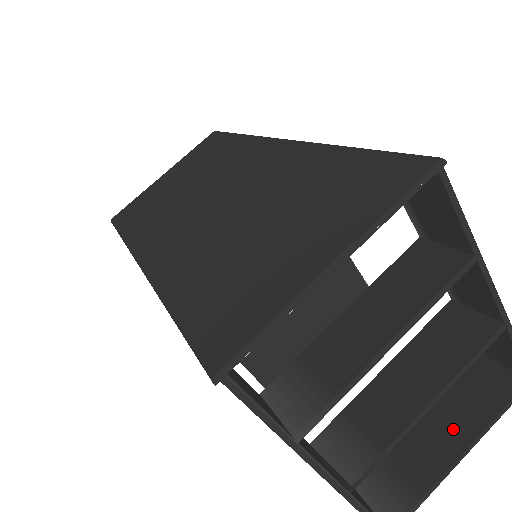
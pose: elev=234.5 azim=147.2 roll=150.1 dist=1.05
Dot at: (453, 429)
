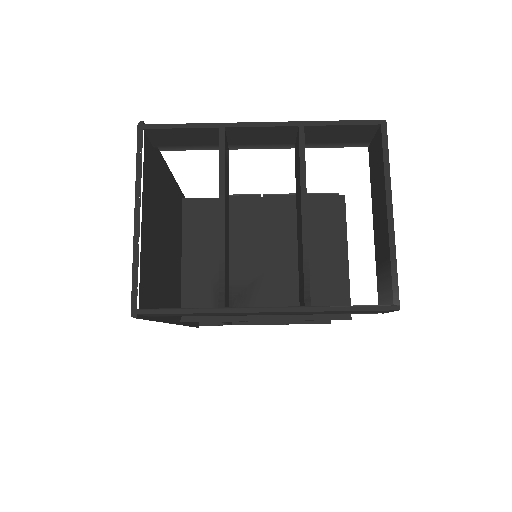
Dot at: (380, 205)
